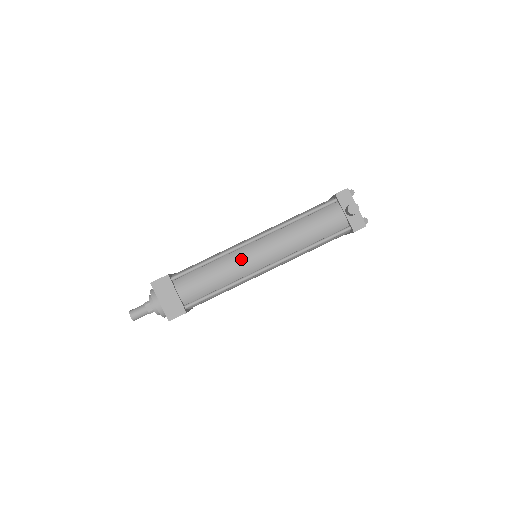
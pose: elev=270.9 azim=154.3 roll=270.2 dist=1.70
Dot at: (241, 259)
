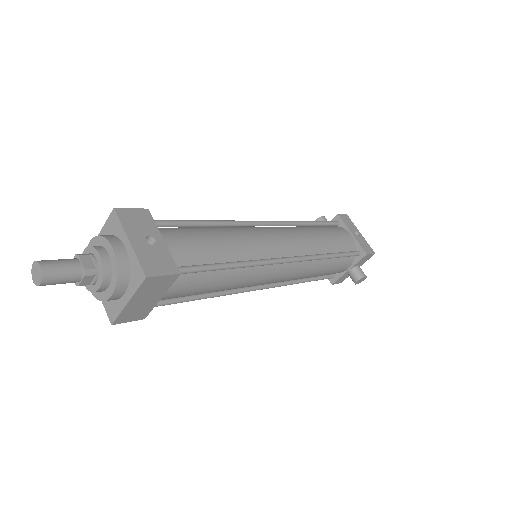
Dot at: (258, 278)
